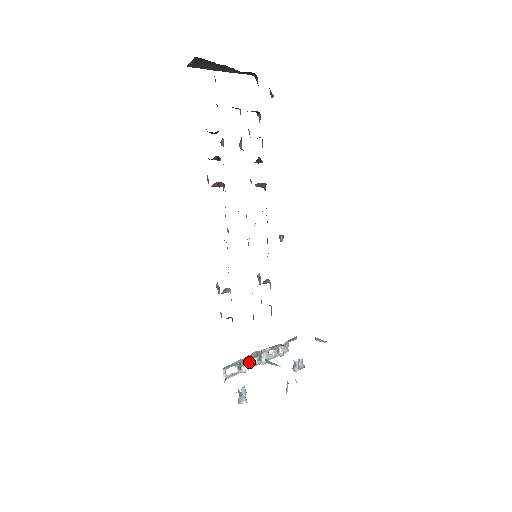
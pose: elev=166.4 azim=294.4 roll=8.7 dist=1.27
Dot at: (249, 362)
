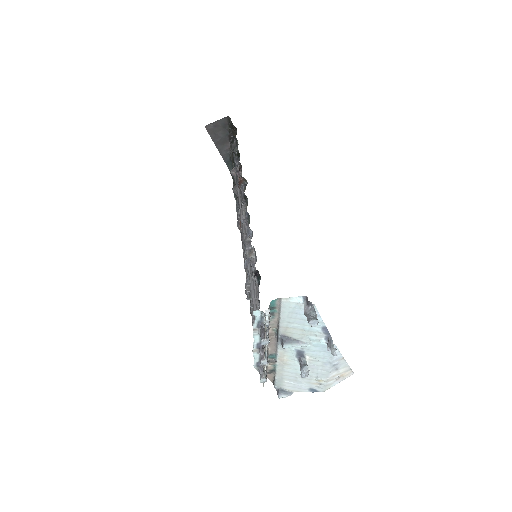
Dot at: occluded
